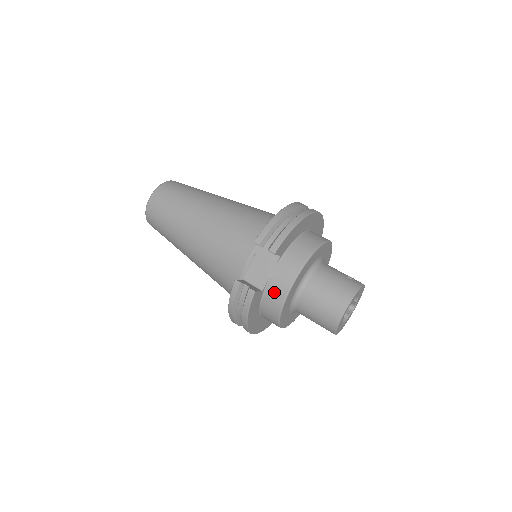
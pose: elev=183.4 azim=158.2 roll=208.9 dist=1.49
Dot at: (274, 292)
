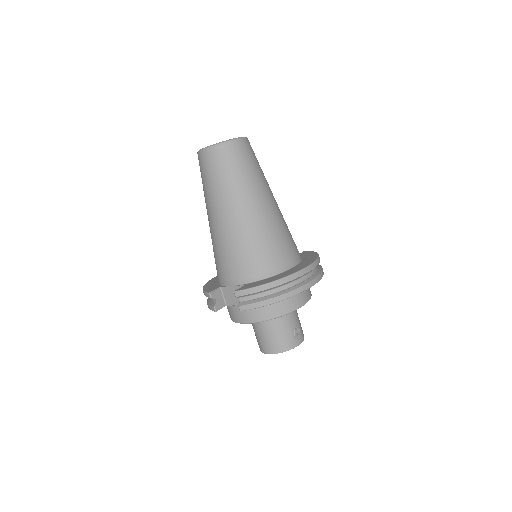
Dot at: (233, 313)
